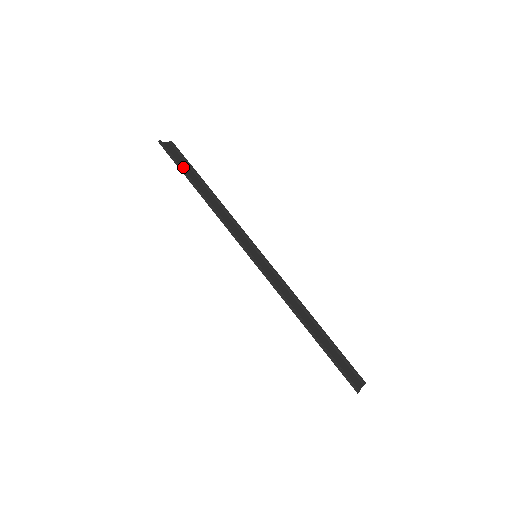
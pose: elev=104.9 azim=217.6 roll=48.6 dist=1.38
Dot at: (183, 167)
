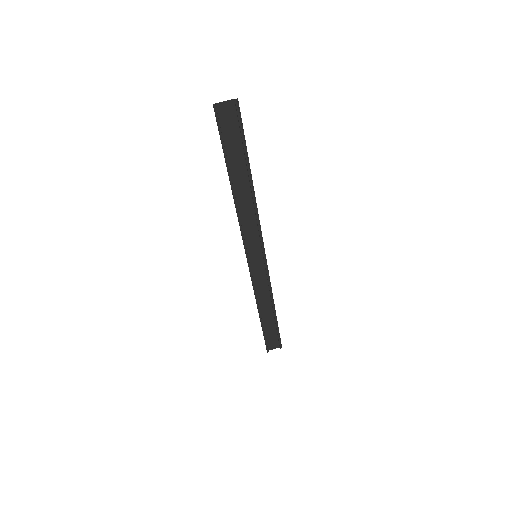
Dot at: (231, 146)
